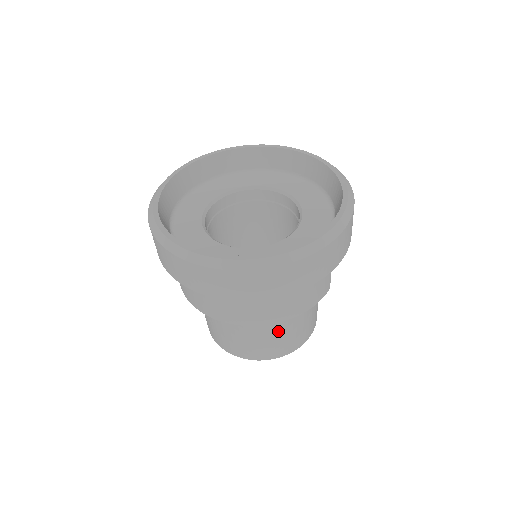
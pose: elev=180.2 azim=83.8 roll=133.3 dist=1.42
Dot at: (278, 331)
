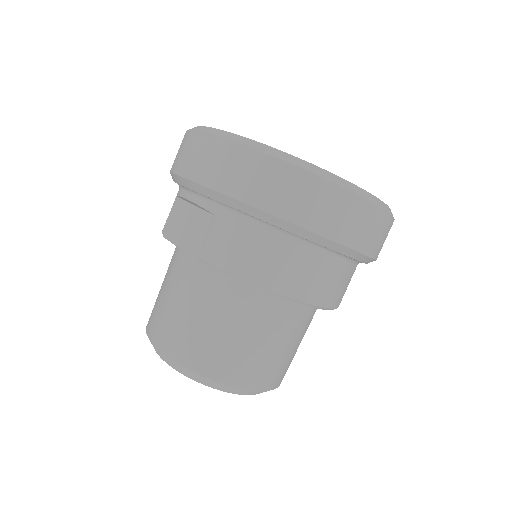
Dot at: (297, 338)
